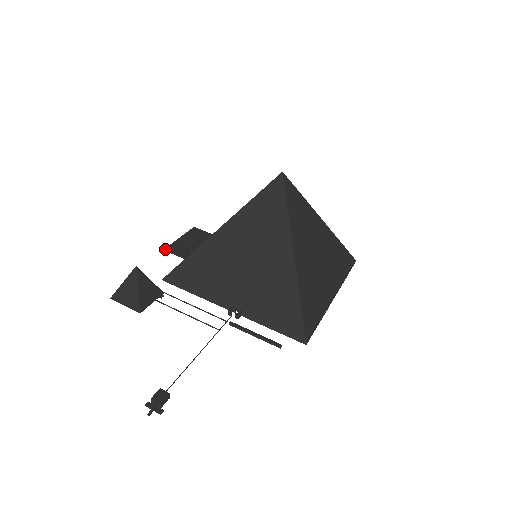
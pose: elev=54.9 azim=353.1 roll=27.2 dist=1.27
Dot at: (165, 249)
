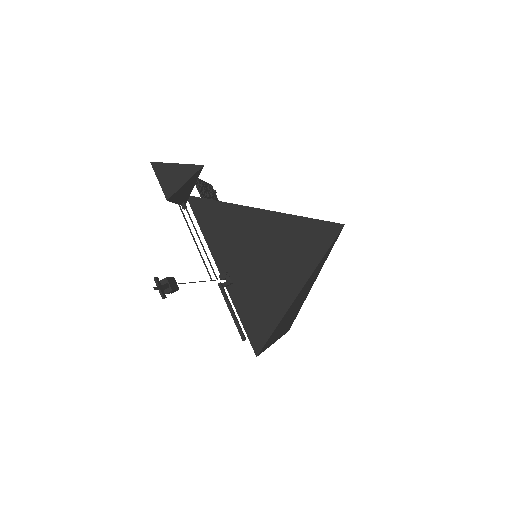
Dot at: occluded
